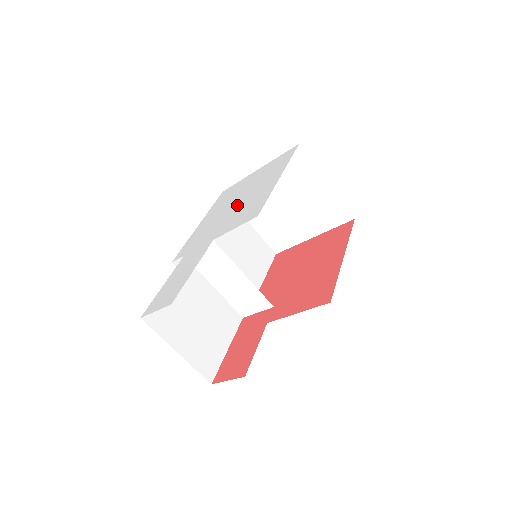
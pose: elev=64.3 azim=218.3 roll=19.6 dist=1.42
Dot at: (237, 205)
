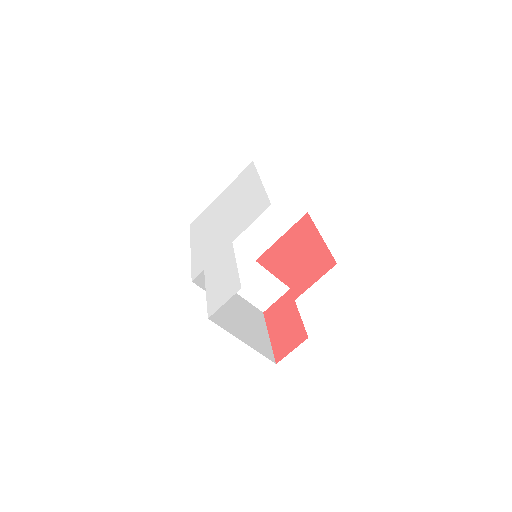
Dot at: (229, 217)
